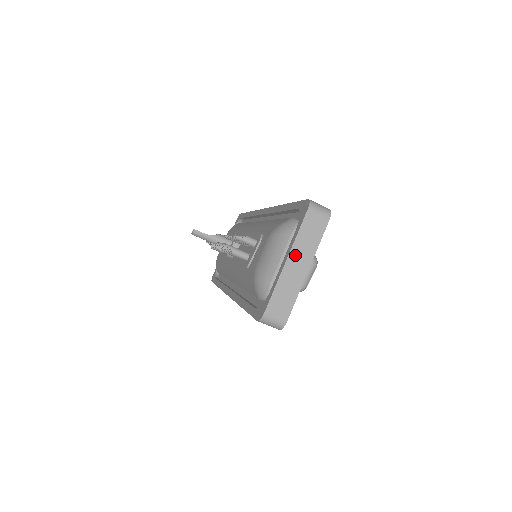
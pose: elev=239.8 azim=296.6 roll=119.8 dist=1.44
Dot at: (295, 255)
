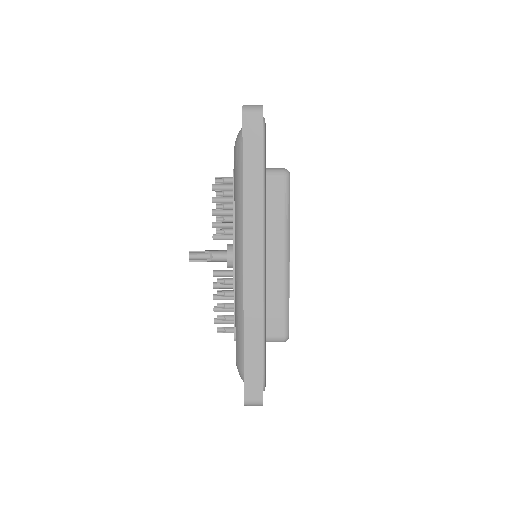
Dot at: occluded
